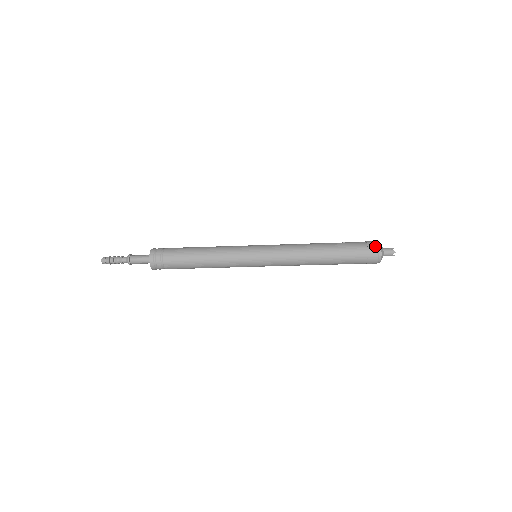
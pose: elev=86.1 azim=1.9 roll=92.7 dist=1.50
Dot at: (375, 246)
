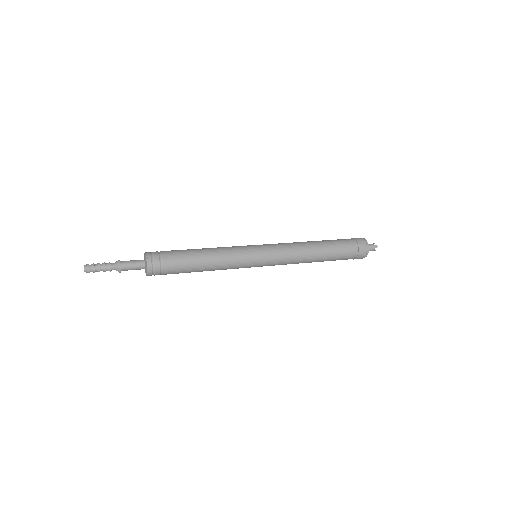
Dot at: (362, 240)
